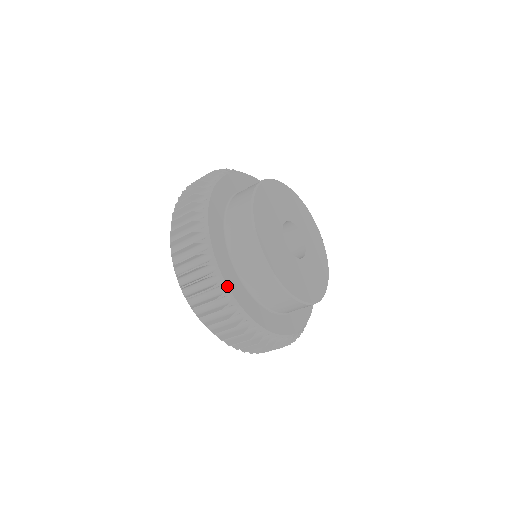
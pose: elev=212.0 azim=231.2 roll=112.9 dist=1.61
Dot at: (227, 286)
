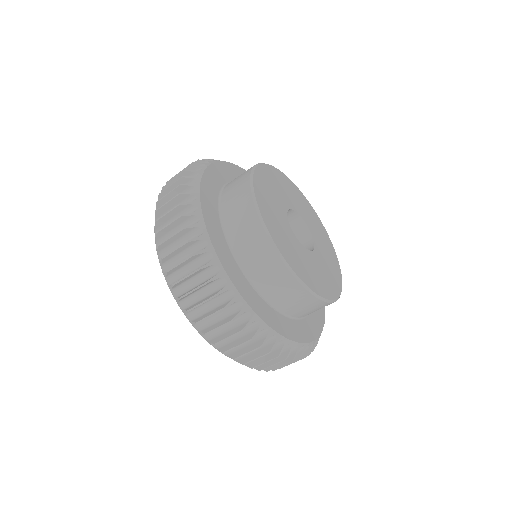
Dot at: (206, 229)
